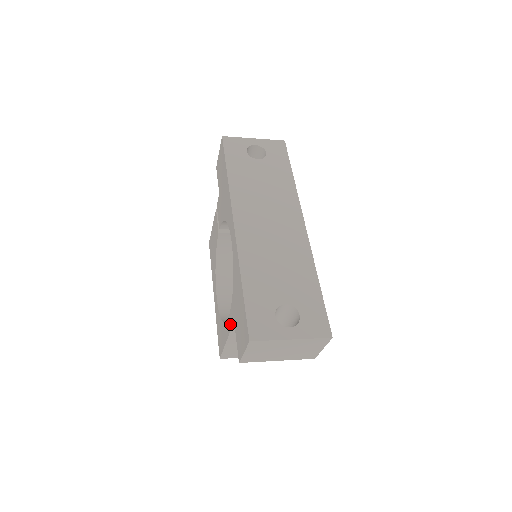
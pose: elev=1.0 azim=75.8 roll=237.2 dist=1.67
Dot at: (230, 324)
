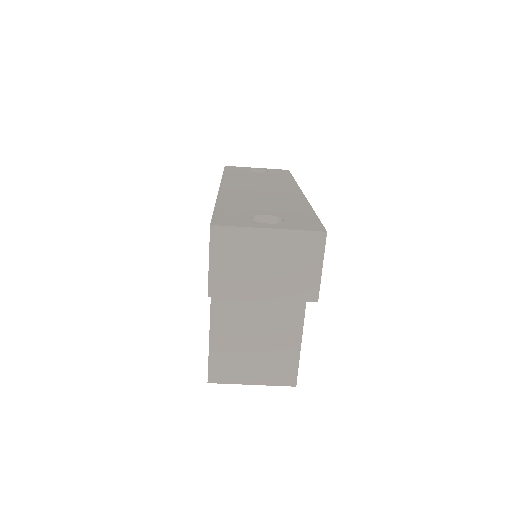
Dot at: occluded
